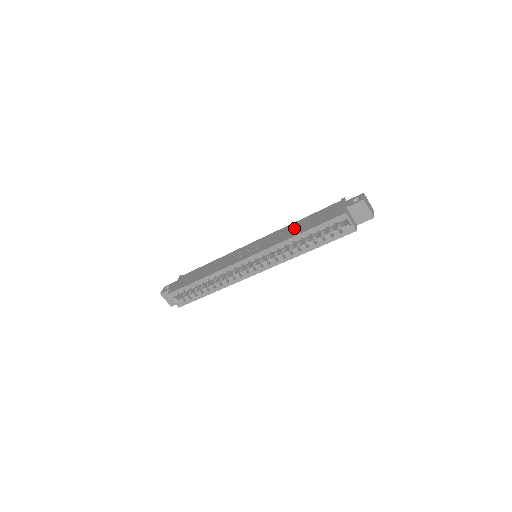
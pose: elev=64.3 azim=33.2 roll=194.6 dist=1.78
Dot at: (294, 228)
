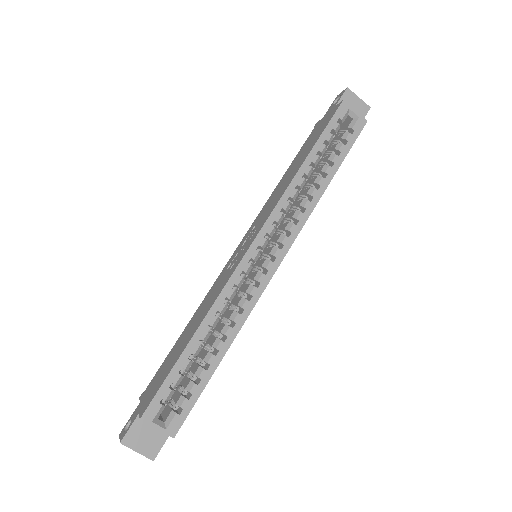
Dot at: (287, 176)
